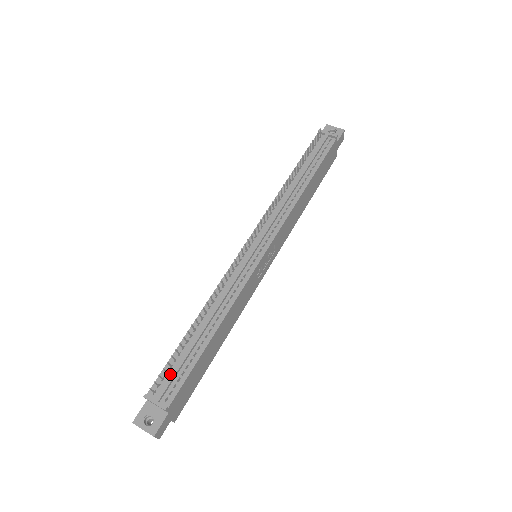
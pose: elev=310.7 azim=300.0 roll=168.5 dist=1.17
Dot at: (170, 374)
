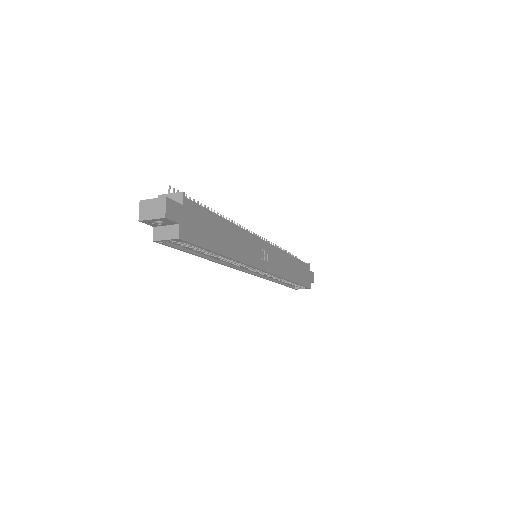
Dot at: occluded
